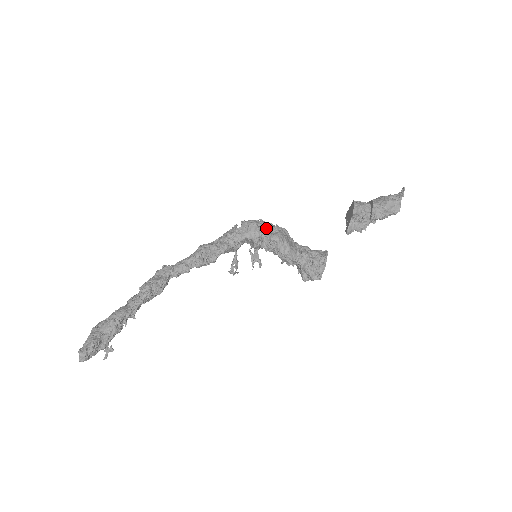
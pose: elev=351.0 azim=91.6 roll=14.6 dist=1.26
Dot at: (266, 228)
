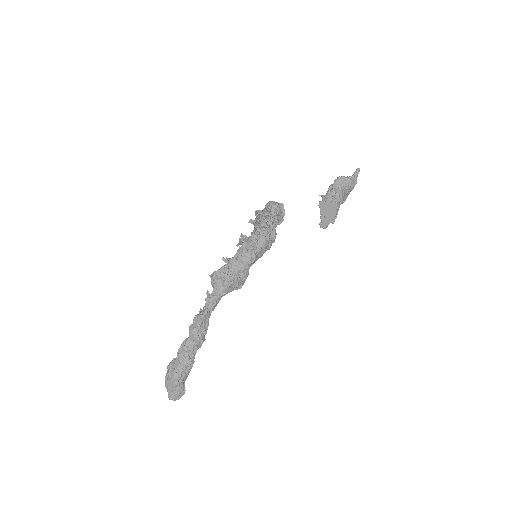
Dot at: (270, 238)
